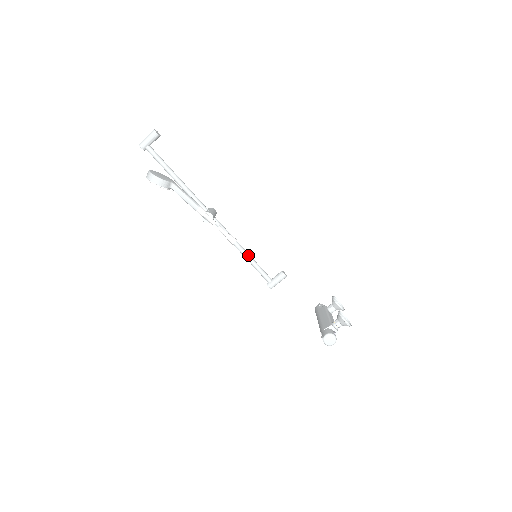
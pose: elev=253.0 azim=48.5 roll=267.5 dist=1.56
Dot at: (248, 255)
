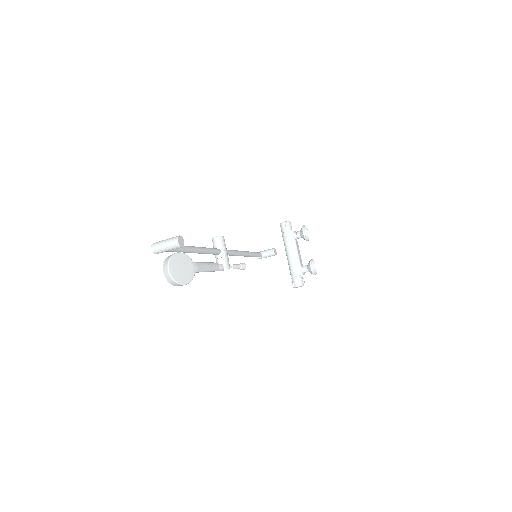
Dot at: (248, 255)
